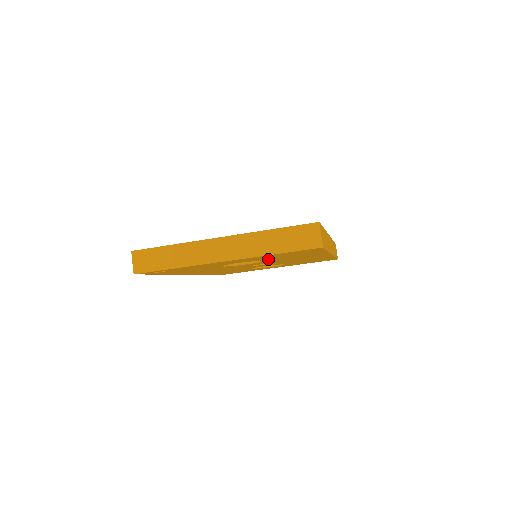
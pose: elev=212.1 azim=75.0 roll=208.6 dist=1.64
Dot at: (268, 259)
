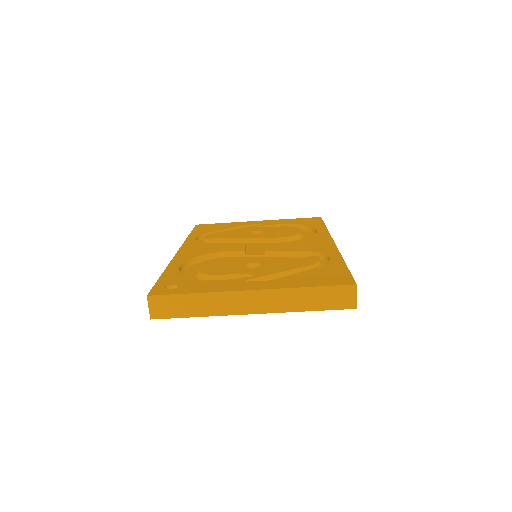
Dot at: occluded
